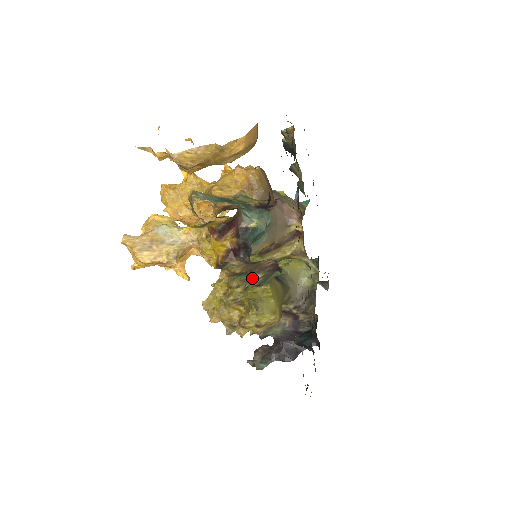
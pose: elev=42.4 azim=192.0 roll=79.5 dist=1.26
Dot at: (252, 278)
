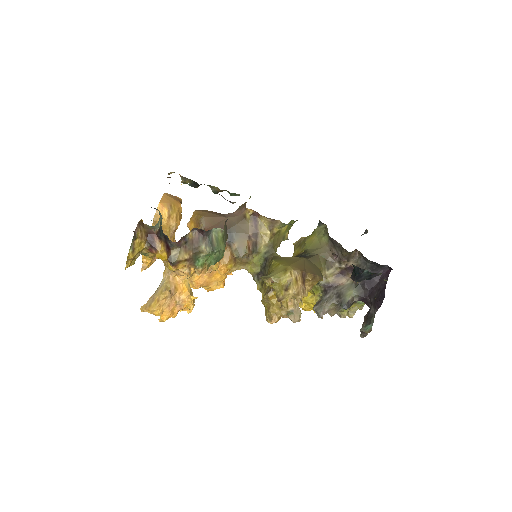
Dot at: (203, 253)
